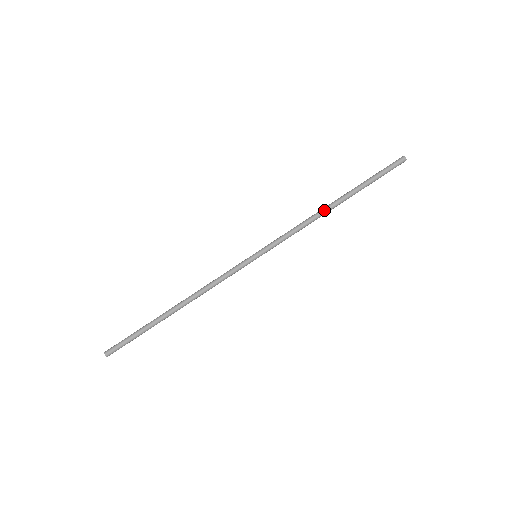
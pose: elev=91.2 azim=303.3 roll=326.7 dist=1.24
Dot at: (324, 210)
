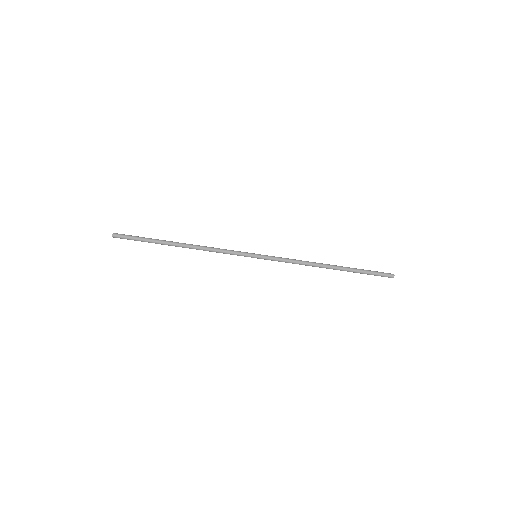
Dot at: (320, 266)
